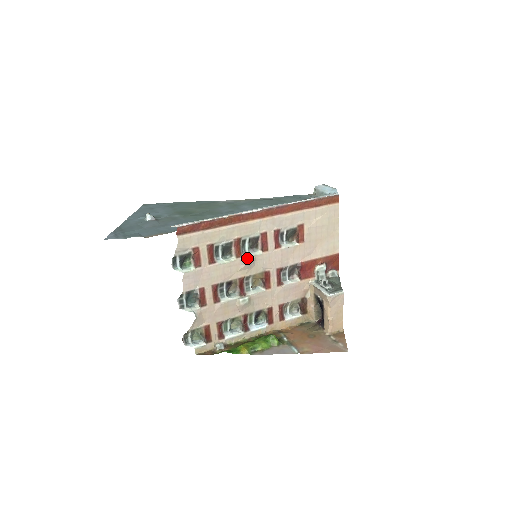
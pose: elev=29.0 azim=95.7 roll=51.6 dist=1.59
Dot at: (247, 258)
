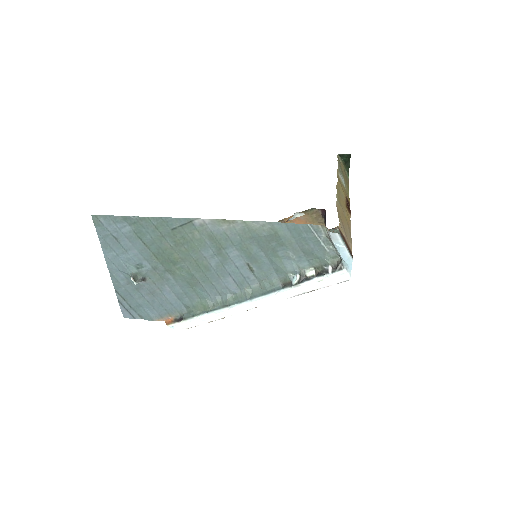
Dot at: occluded
